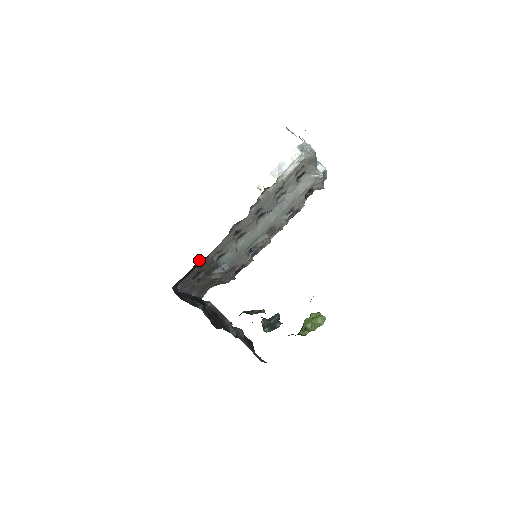
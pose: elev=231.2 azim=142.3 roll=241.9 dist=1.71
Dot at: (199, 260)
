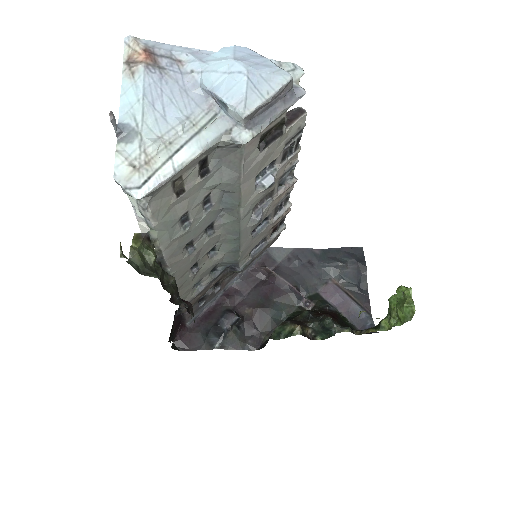
Dot at: occluded
